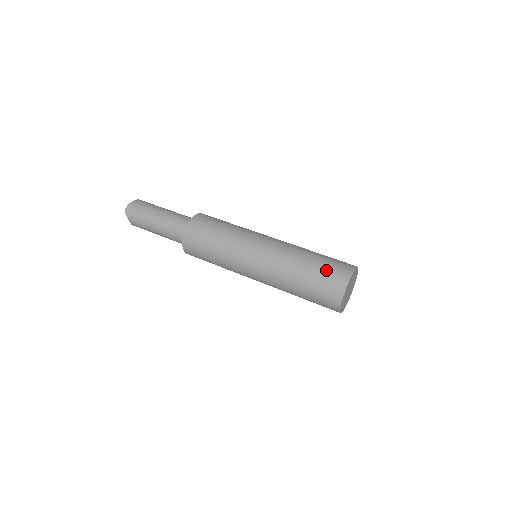
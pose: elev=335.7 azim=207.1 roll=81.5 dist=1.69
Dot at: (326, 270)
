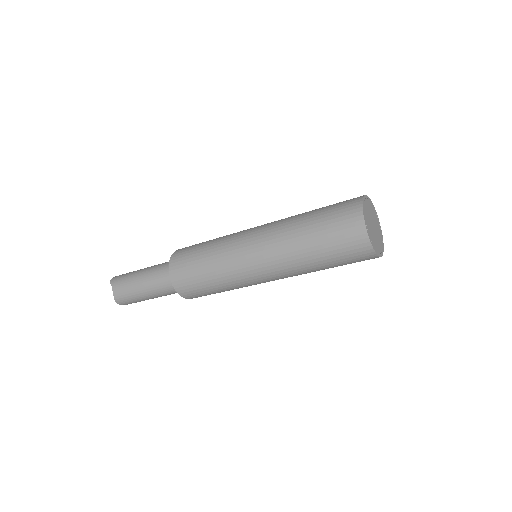
Dot at: (336, 203)
